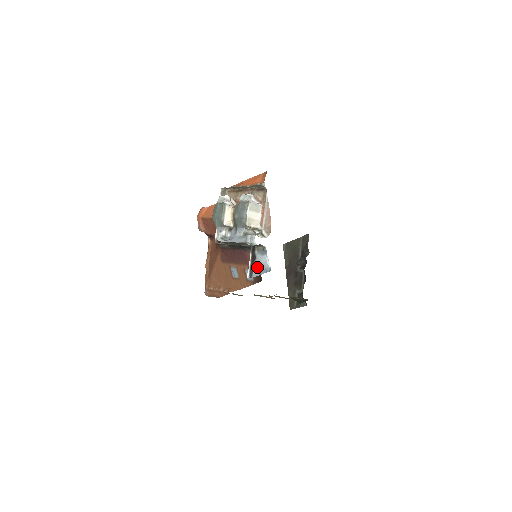
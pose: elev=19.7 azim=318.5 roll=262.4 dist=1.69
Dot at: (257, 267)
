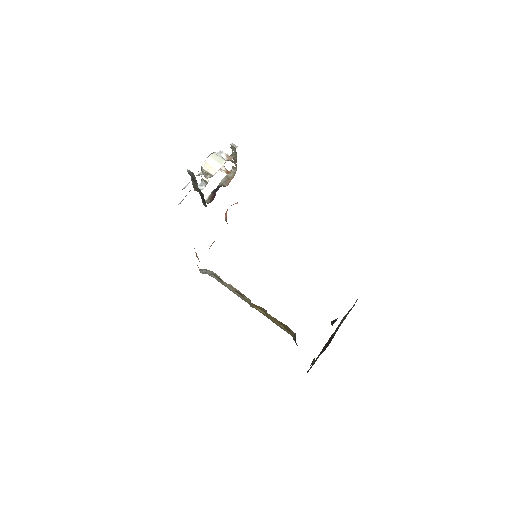
Dot at: occluded
